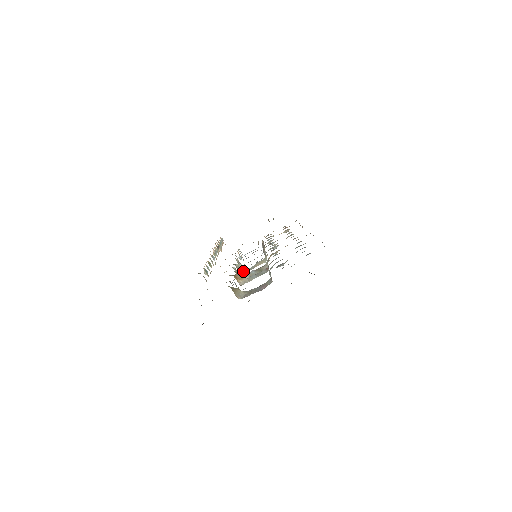
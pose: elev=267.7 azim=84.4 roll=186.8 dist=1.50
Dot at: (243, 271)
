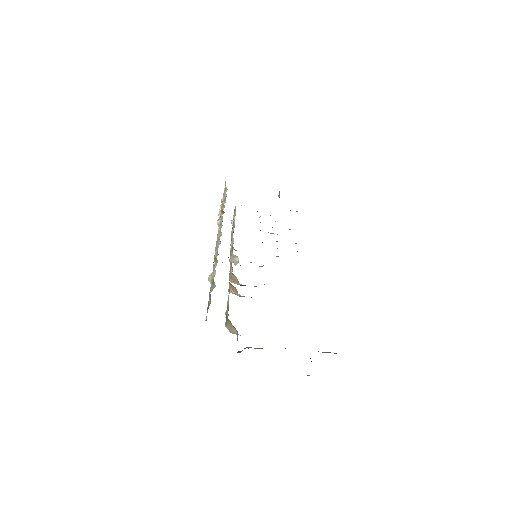
Dot at: occluded
